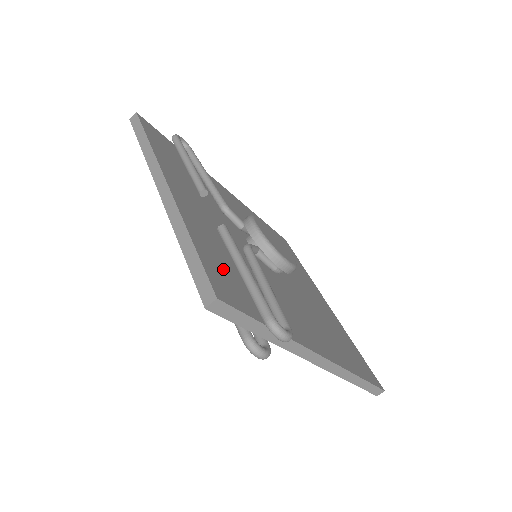
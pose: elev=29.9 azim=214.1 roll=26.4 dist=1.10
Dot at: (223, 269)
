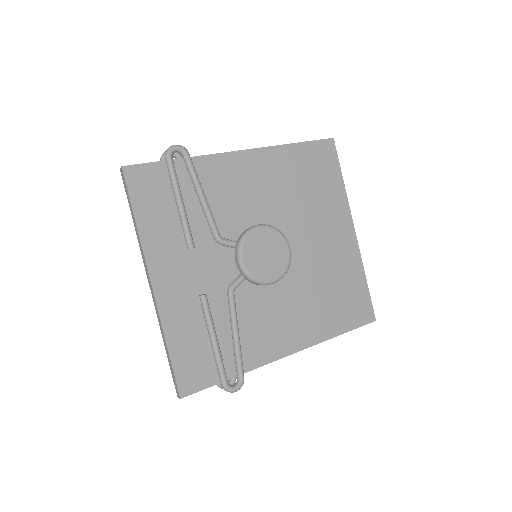
Dot at: (195, 352)
